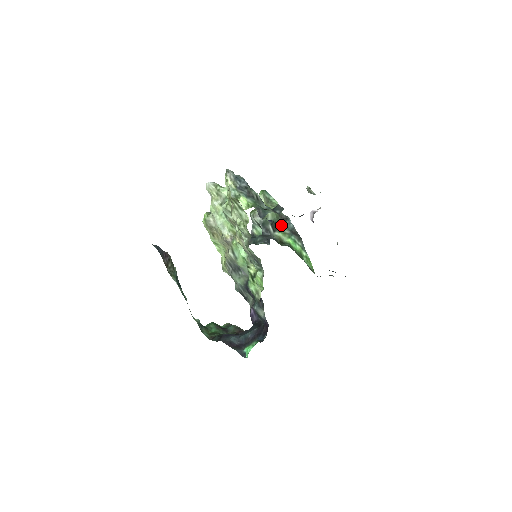
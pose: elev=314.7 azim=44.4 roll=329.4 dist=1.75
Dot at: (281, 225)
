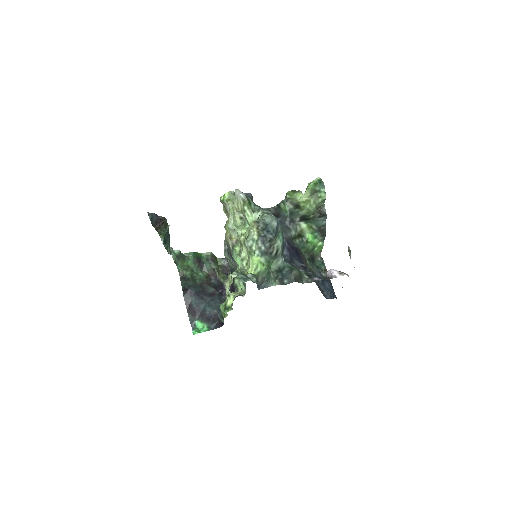
Dot at: (313, 218)
